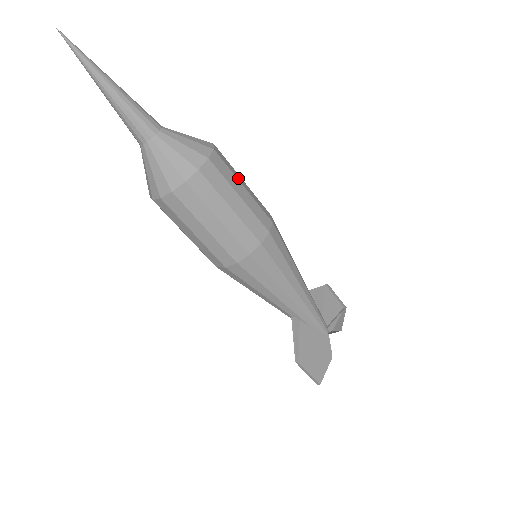
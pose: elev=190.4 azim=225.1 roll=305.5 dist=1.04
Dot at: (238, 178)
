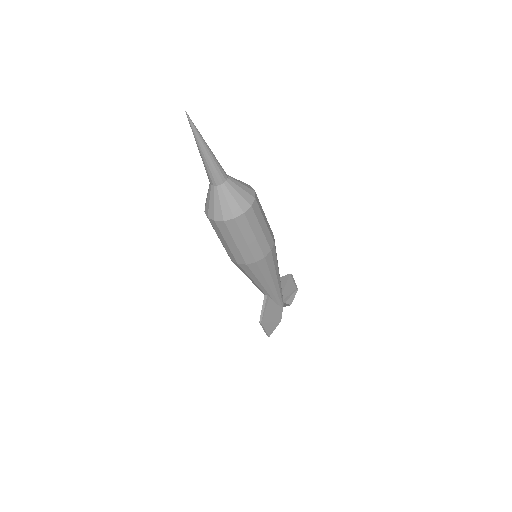
Dot at: (263, 215)
